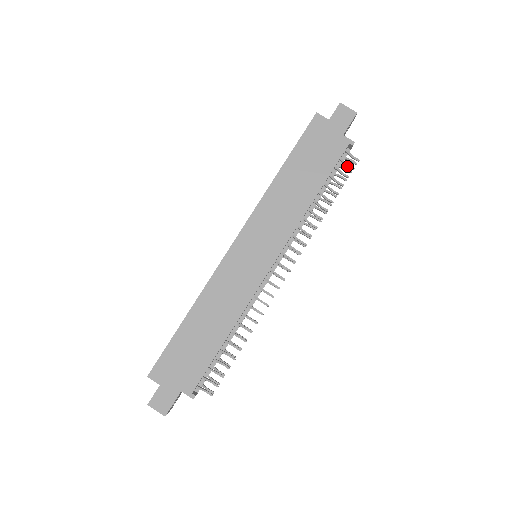
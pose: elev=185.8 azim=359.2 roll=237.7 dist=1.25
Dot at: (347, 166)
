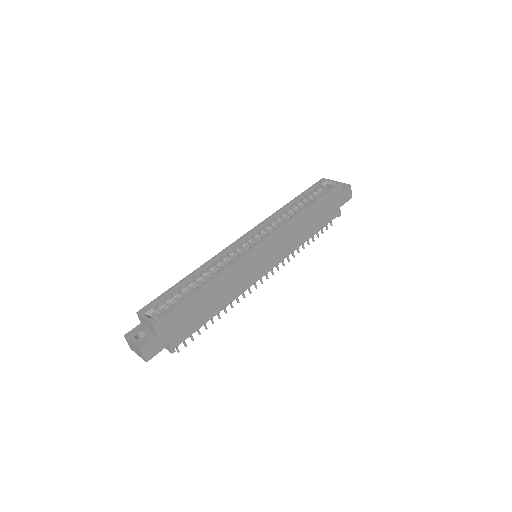
Dot at: (326, 225)
